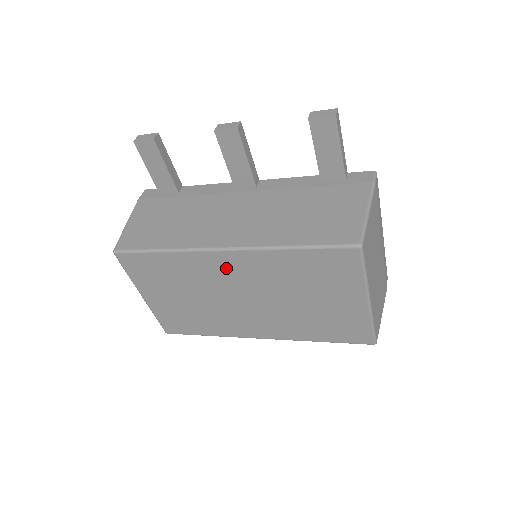
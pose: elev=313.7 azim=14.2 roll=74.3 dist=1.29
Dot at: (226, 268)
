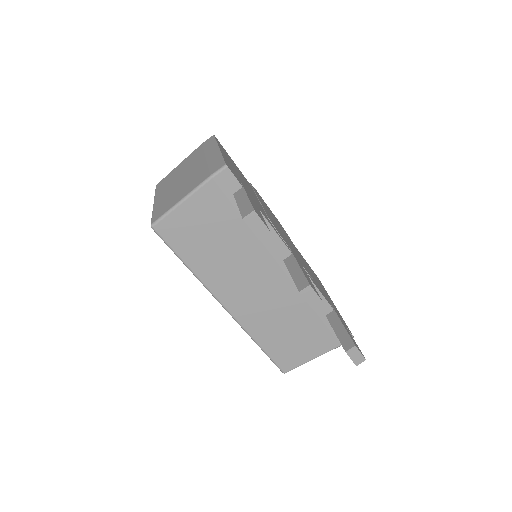
Dot at: occluded
